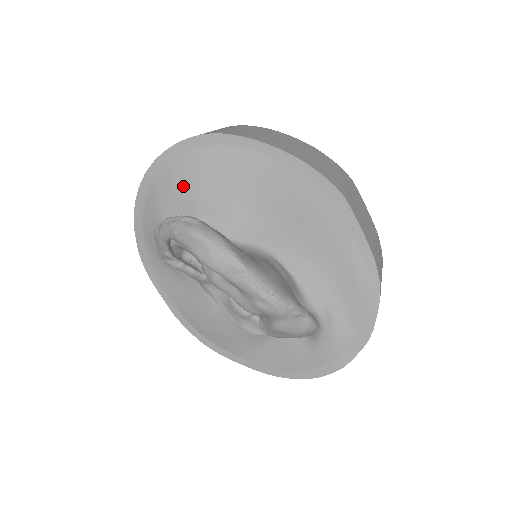
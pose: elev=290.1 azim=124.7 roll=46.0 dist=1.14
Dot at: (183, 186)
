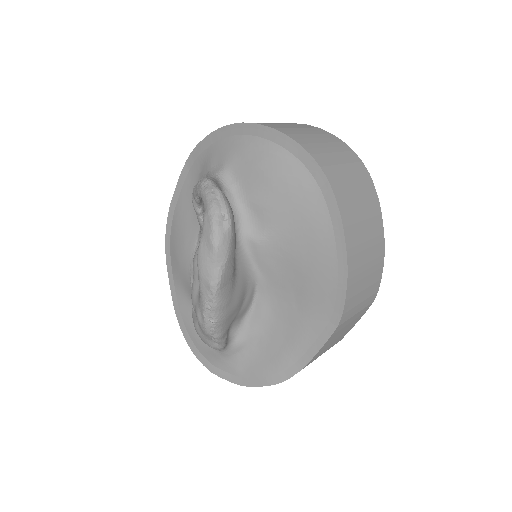
Dot at: (265, 173)
